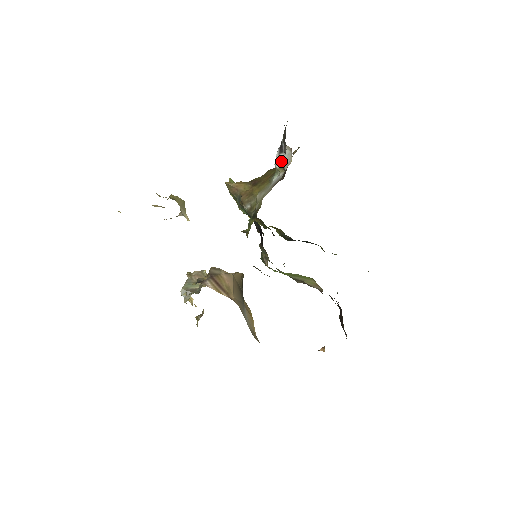
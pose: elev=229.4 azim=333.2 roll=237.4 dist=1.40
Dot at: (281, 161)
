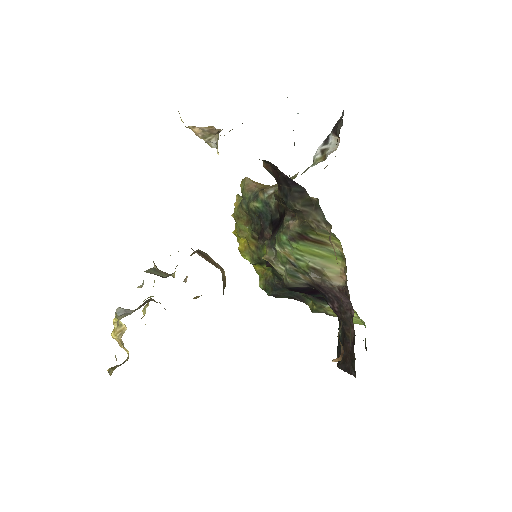
Dot at: (324, 150)
